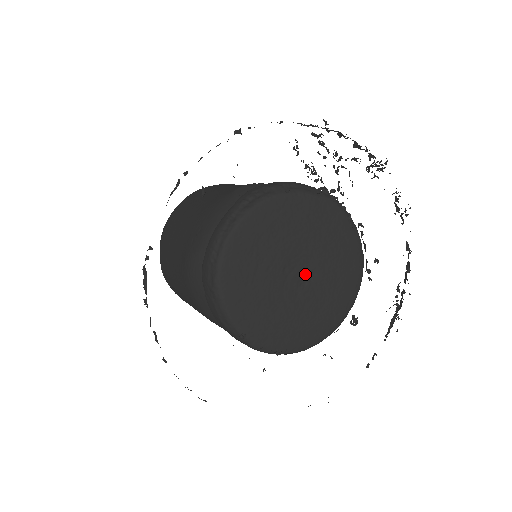
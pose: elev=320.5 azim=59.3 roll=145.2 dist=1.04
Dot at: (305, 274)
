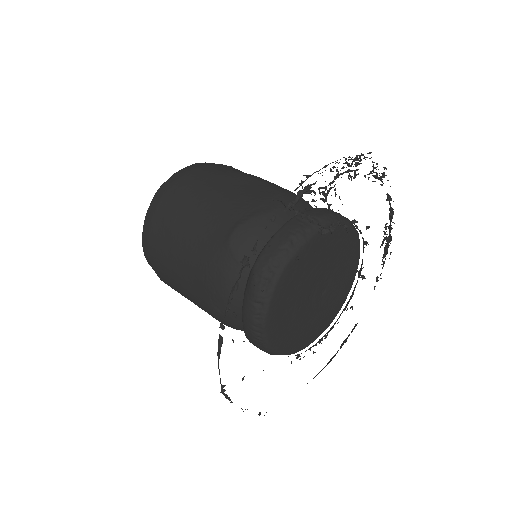
Dot at: (323, 286)
